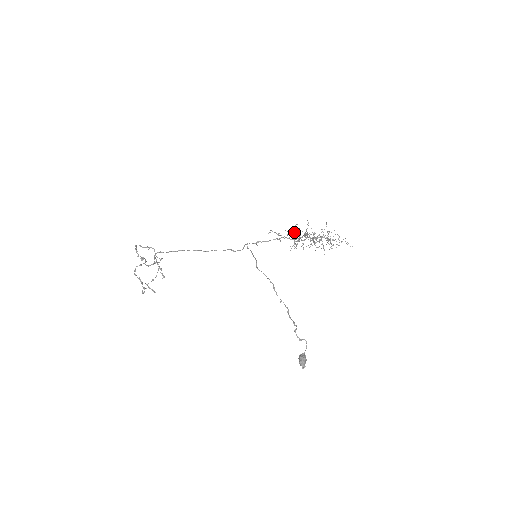
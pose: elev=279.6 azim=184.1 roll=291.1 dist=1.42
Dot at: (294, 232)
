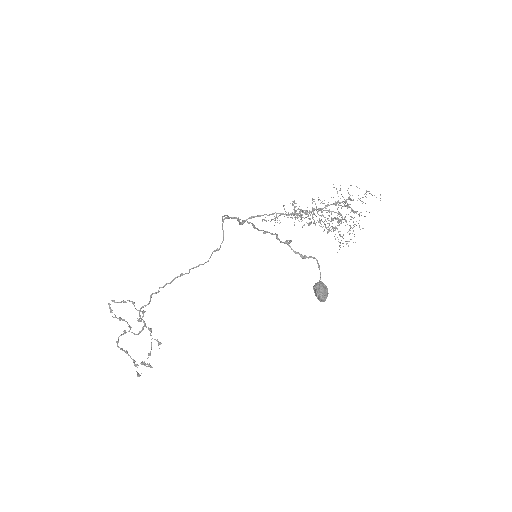
Dot at: occluded
